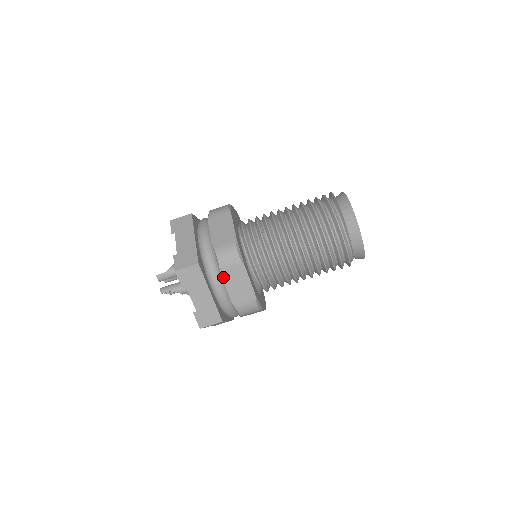
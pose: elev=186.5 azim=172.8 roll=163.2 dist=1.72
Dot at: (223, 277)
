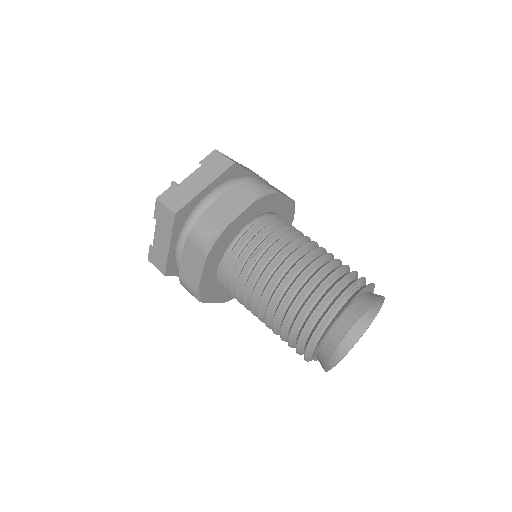
Dot at: (185, 246)
